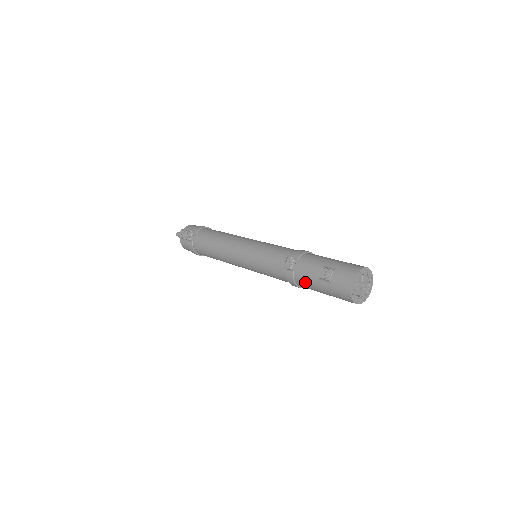
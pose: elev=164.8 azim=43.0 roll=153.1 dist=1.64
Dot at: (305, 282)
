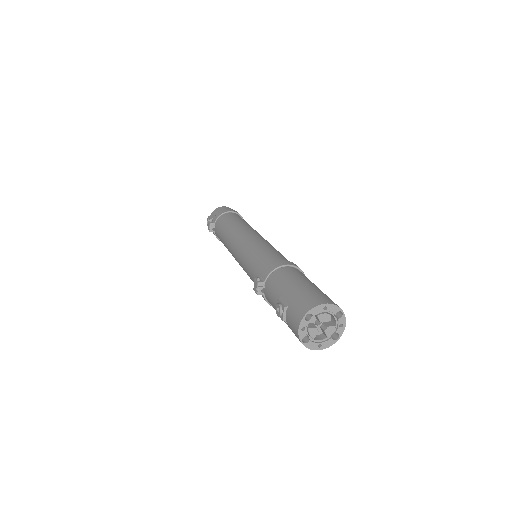
Dot at: occluded
